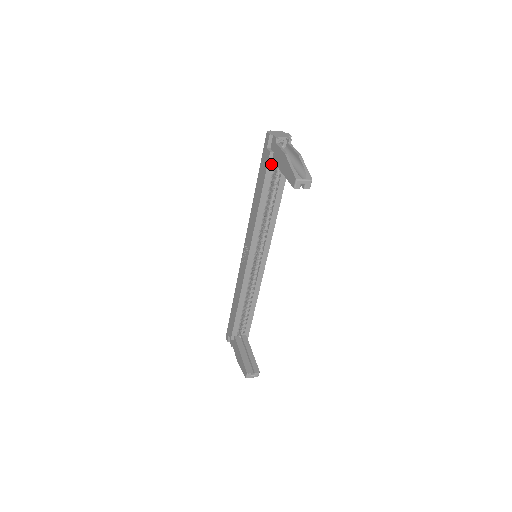
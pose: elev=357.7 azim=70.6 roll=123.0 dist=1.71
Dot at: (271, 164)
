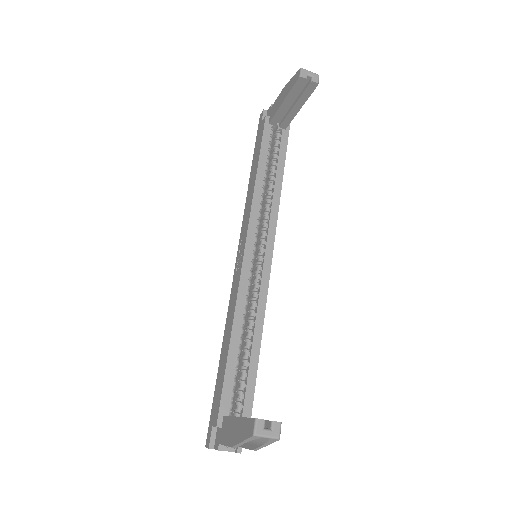
Dot at: (268, 128)
